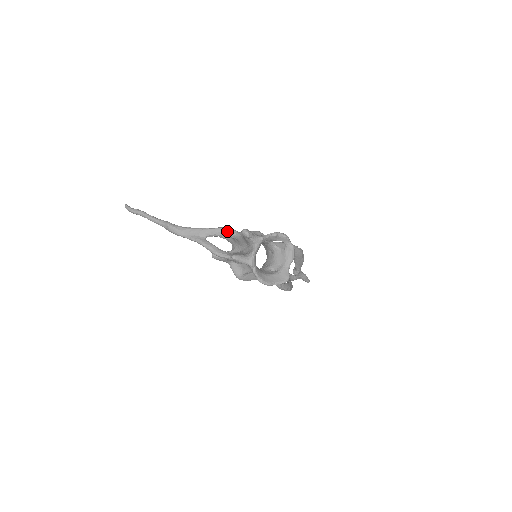
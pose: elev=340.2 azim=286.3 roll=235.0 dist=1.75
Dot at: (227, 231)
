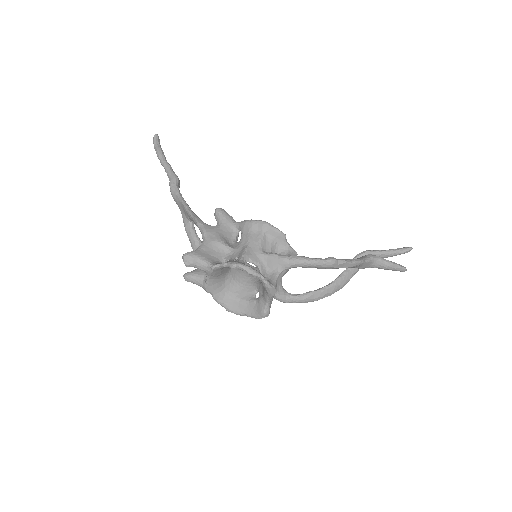
Dot at: (199, 229)
